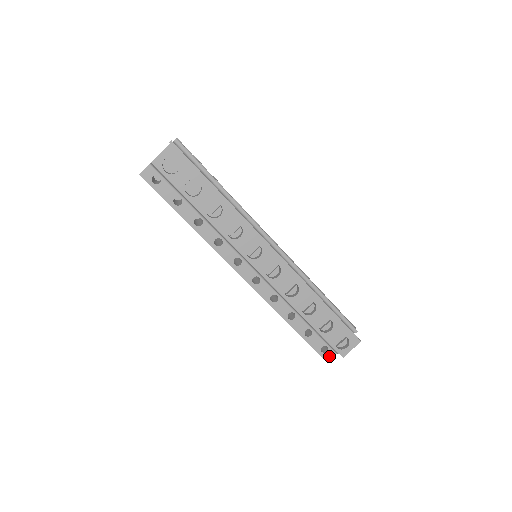
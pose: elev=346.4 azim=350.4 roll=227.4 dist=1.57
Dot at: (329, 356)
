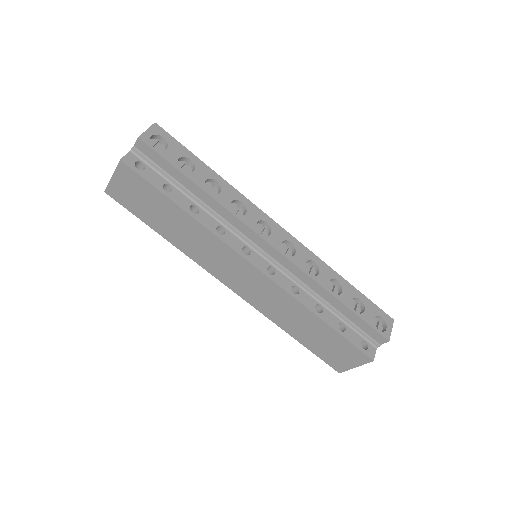
Dot at: (372, 353)
